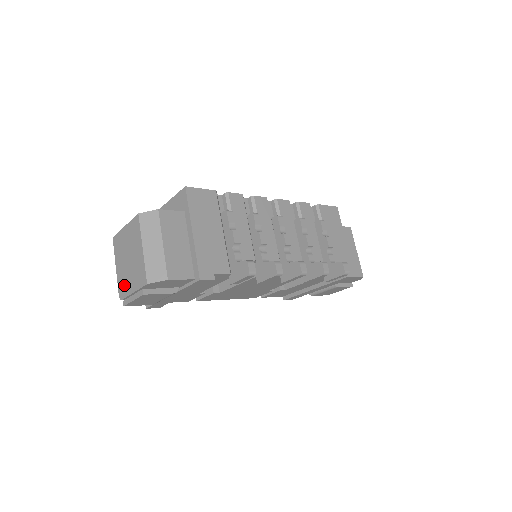
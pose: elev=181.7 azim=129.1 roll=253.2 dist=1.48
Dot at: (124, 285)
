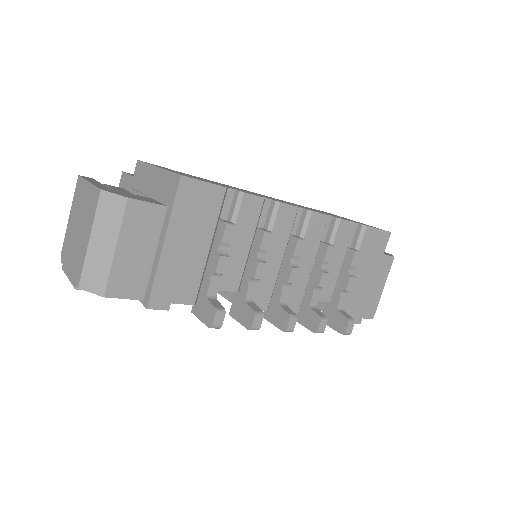
Dot at: (67, 250)
